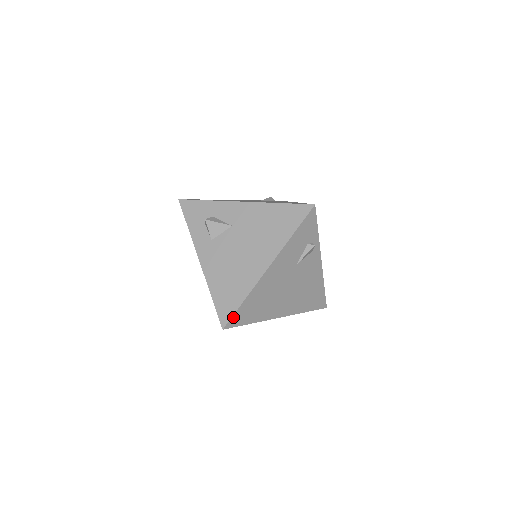
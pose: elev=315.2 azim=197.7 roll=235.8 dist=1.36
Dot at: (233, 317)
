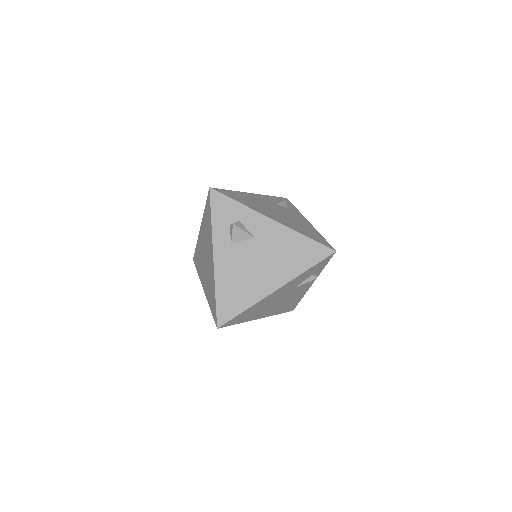
Dot at: (230, 321)
